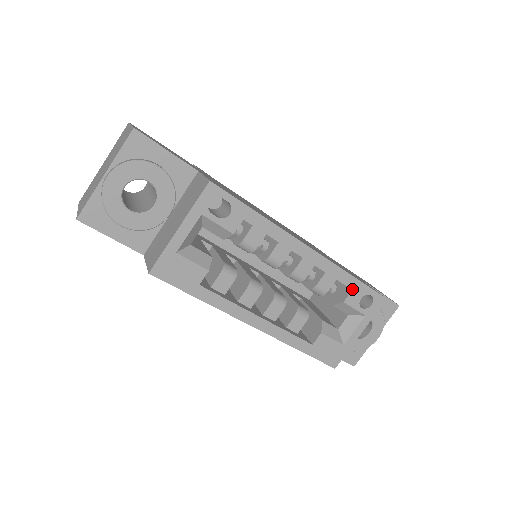
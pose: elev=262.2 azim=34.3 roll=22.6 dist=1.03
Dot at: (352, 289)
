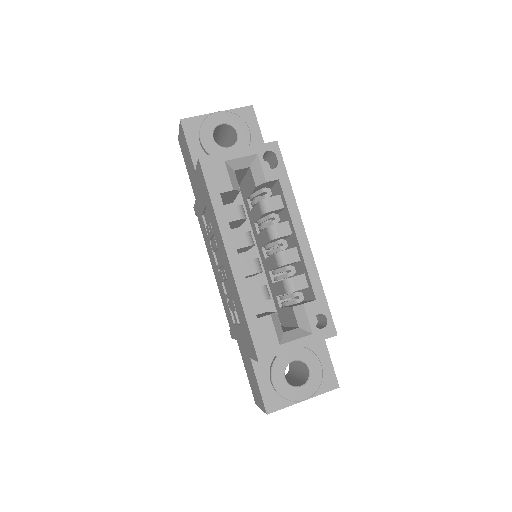
Dot at: (316, 299)
